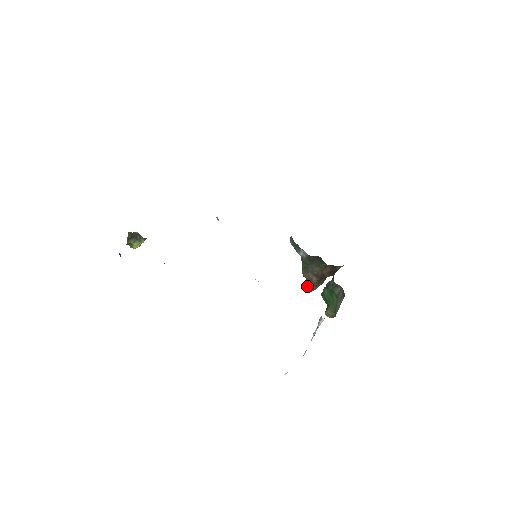
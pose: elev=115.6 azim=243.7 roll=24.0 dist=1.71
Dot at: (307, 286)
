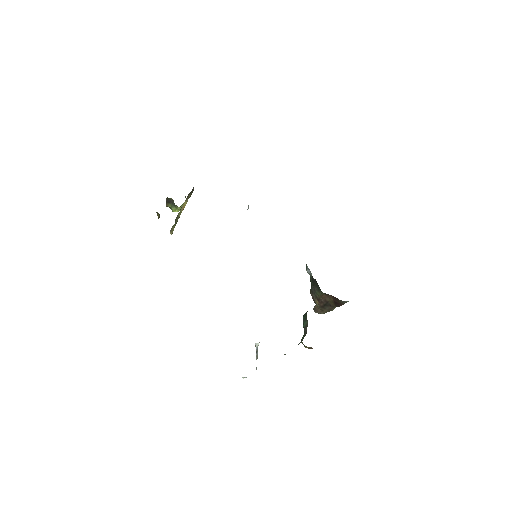
Dot at: (315, 306)
